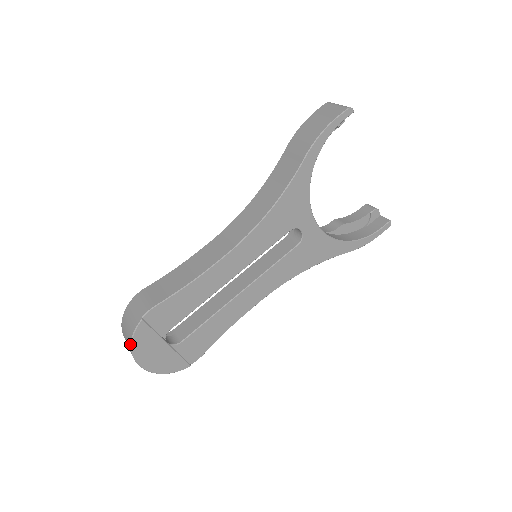
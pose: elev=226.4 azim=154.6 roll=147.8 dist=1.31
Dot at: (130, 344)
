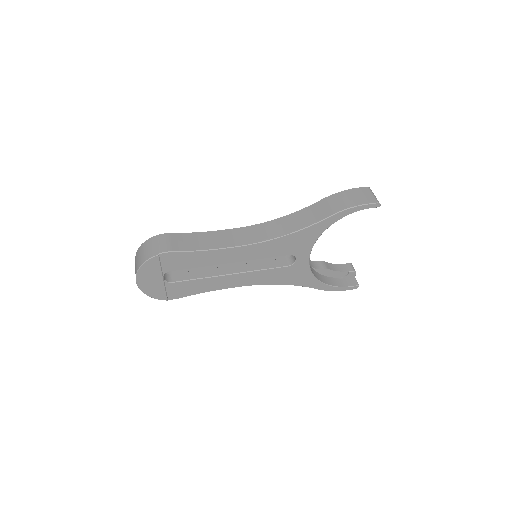
Dot at: (140, 265)
